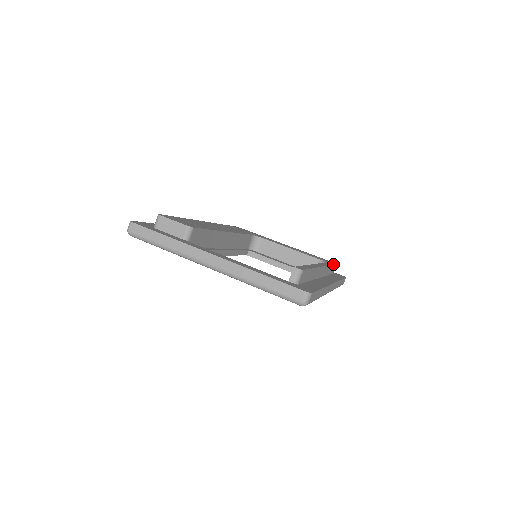
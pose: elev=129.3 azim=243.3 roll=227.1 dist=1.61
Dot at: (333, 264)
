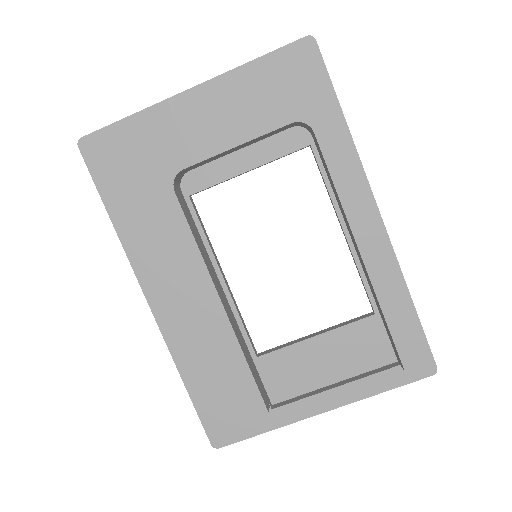
Dot at: (318, 111)
